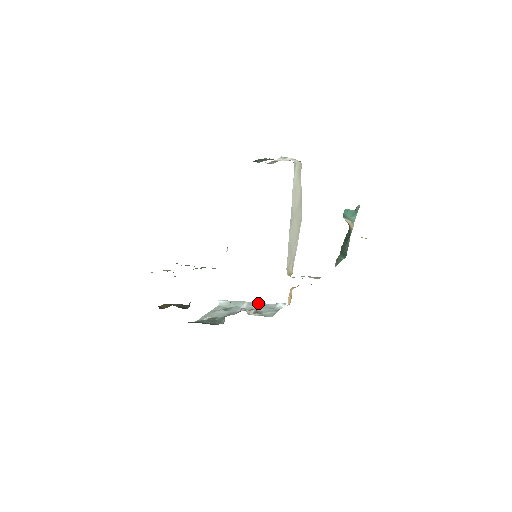
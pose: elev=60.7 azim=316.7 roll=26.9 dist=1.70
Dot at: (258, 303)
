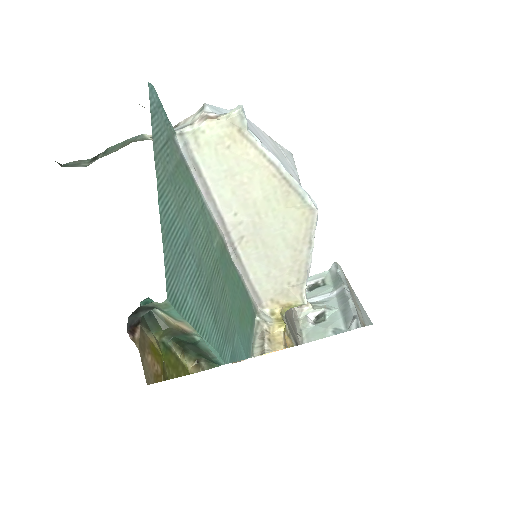
Dot at: (345, 299)
